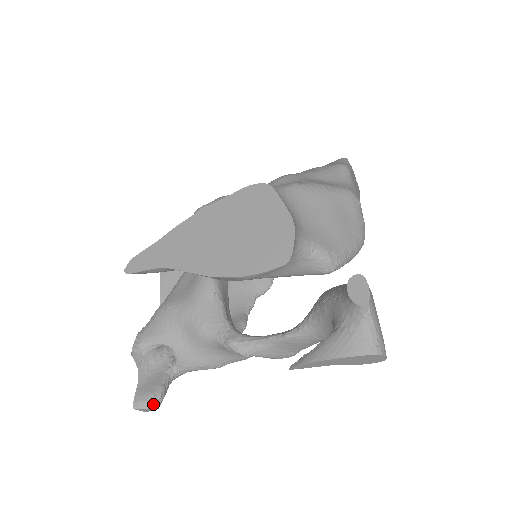
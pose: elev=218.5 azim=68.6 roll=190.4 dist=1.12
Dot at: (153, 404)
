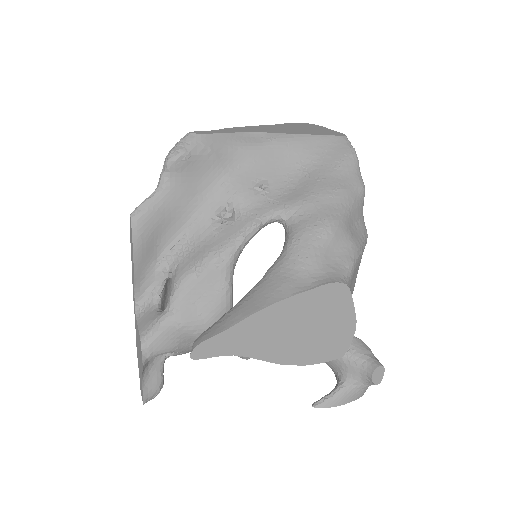
Dot at: occluded
